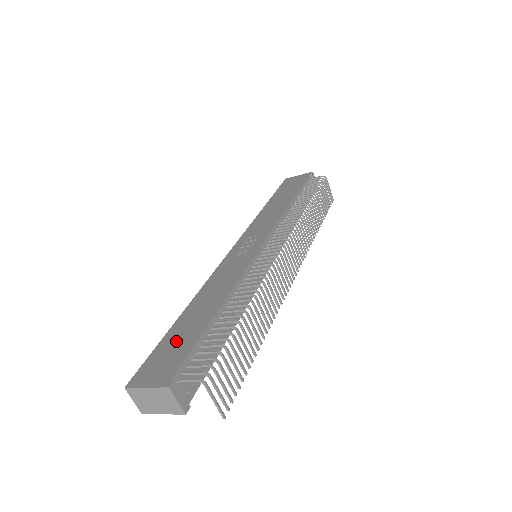
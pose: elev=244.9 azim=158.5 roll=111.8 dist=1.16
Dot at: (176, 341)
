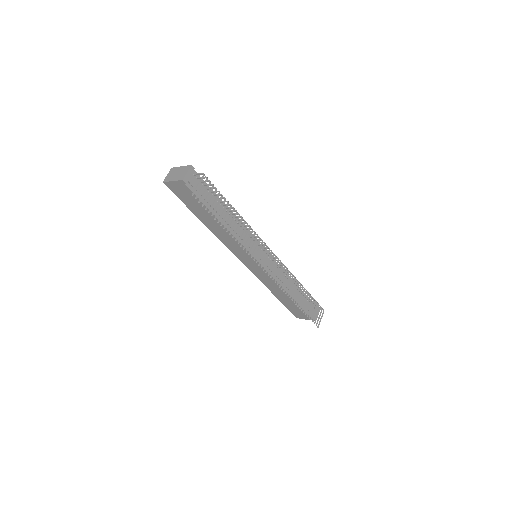
Dot at: occluded
